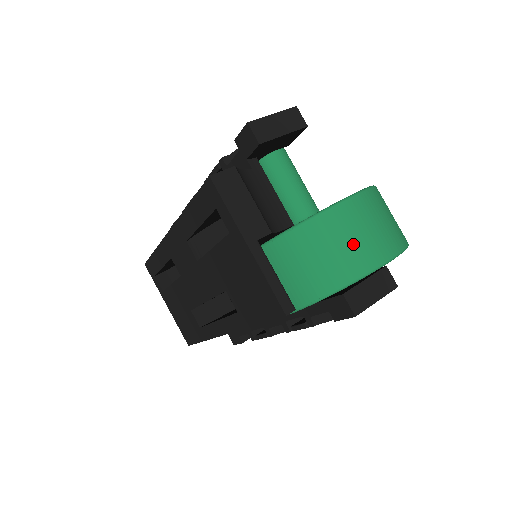
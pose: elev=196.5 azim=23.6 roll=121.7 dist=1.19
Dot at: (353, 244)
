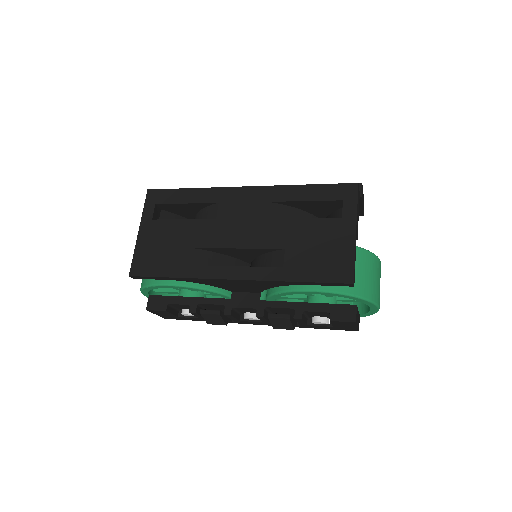
Dot at: (377, 283)
